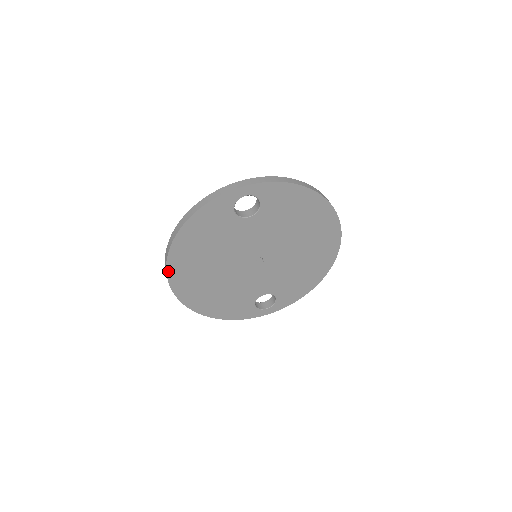
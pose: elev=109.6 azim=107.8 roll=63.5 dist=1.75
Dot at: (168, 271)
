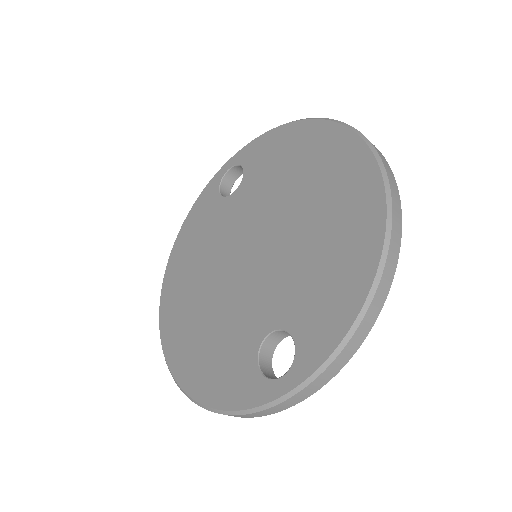
Dot at: occluded
